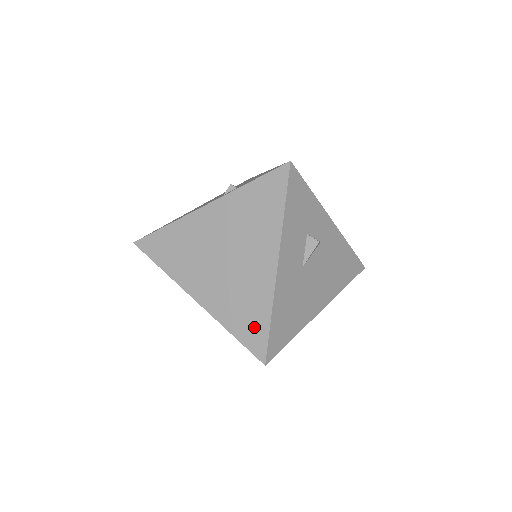
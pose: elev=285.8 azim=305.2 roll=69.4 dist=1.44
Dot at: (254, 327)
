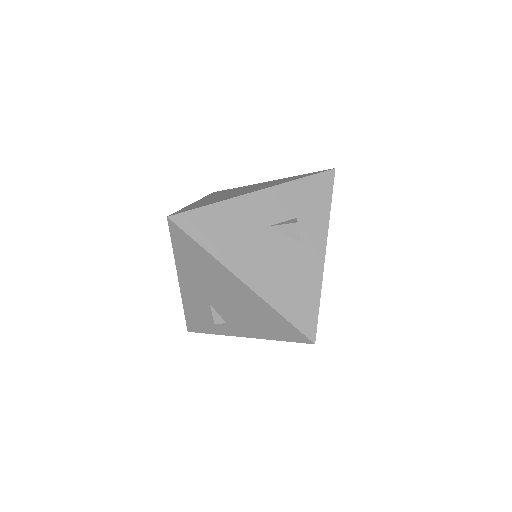
Dot at: occluded
